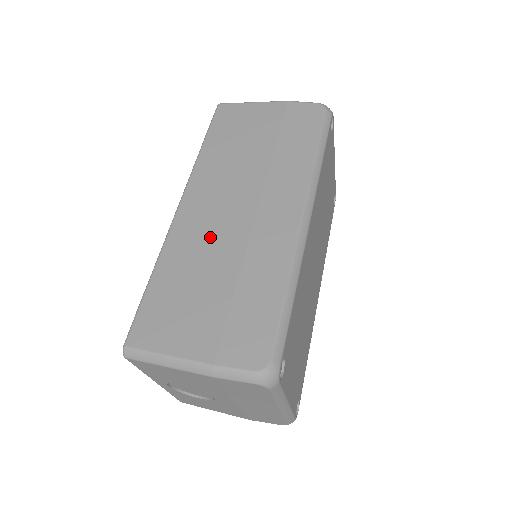
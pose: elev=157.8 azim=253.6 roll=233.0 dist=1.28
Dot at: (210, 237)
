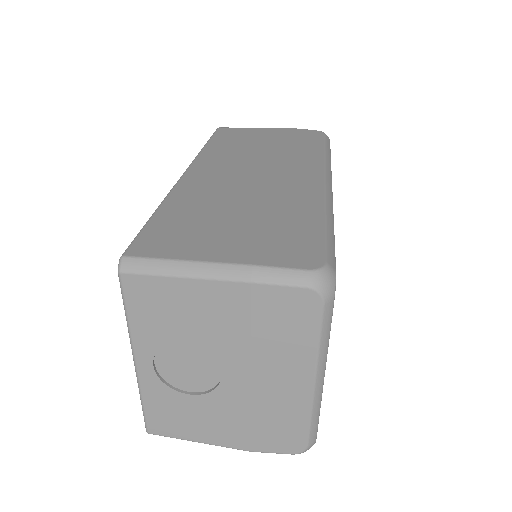
Dot at: (226, 187)
